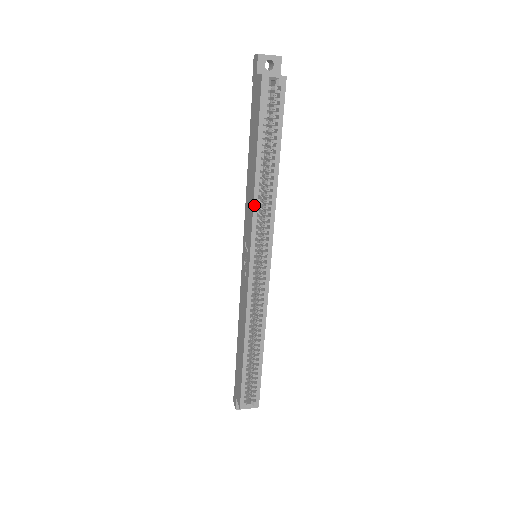
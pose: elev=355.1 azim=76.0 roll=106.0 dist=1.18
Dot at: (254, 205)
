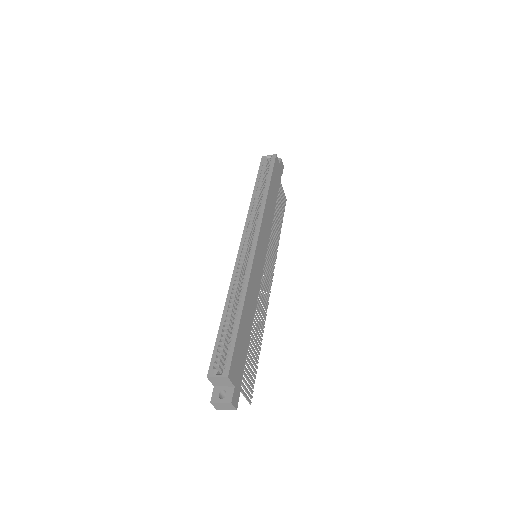
Dot at: (249, 209)
